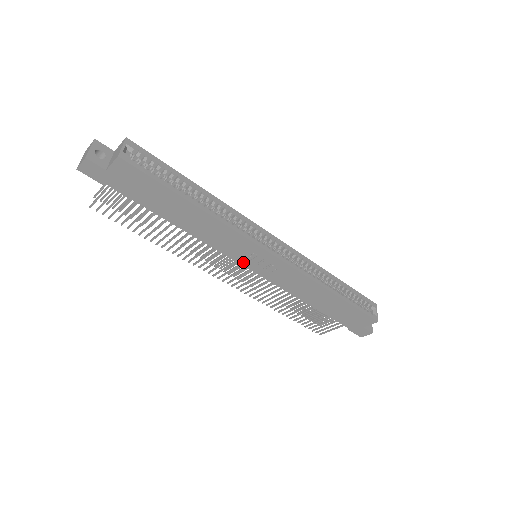
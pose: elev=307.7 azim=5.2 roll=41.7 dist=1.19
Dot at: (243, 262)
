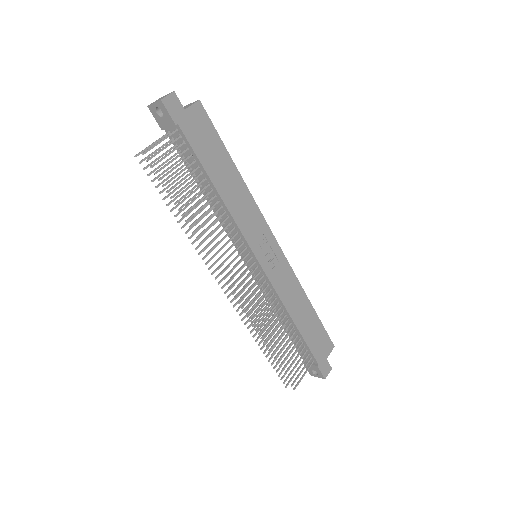
Dot at: (256, 251)
